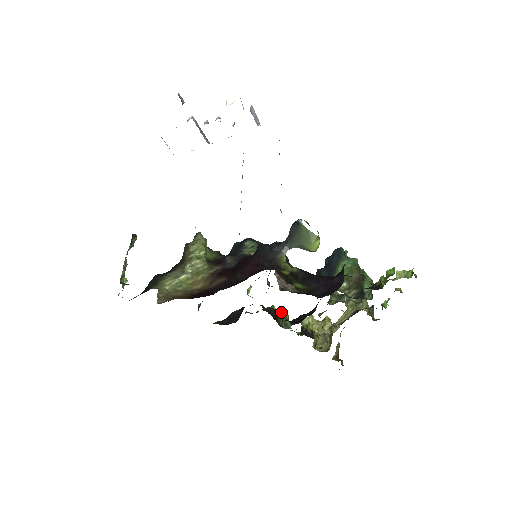
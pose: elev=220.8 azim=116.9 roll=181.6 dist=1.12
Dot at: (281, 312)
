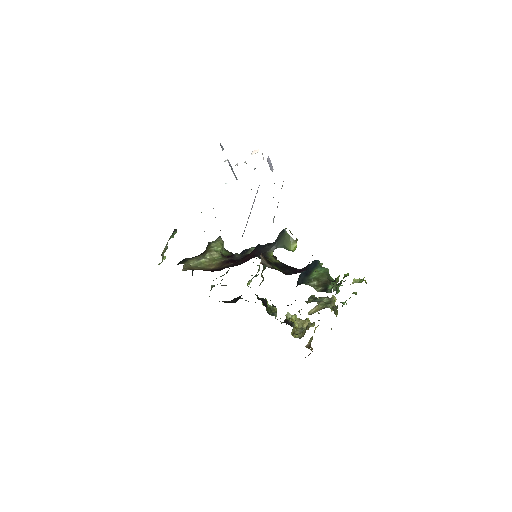
Dot at: (272, 306)
